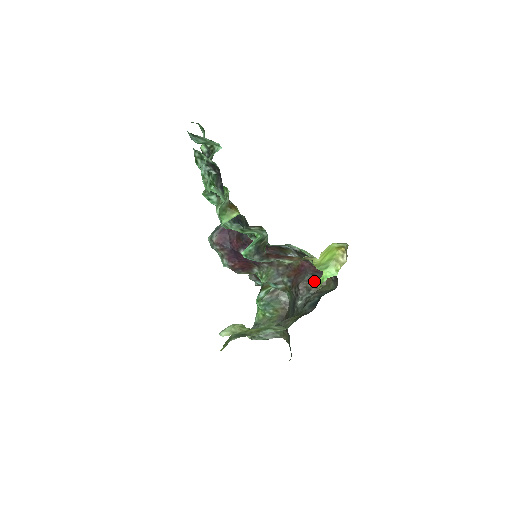
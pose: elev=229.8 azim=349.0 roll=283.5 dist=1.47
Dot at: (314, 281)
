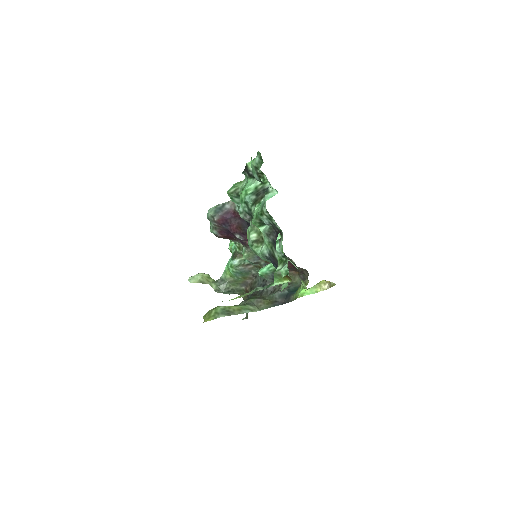
Dot at: occluded
